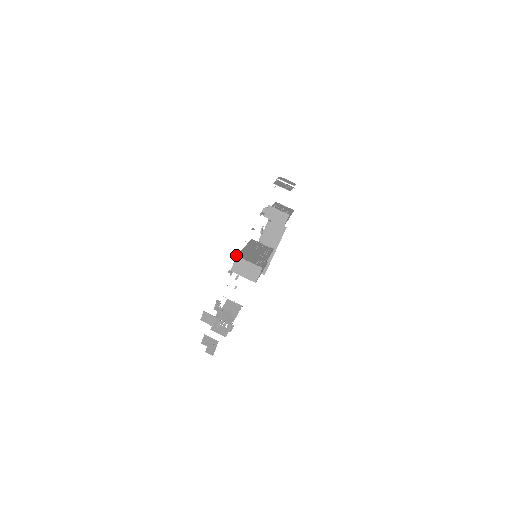
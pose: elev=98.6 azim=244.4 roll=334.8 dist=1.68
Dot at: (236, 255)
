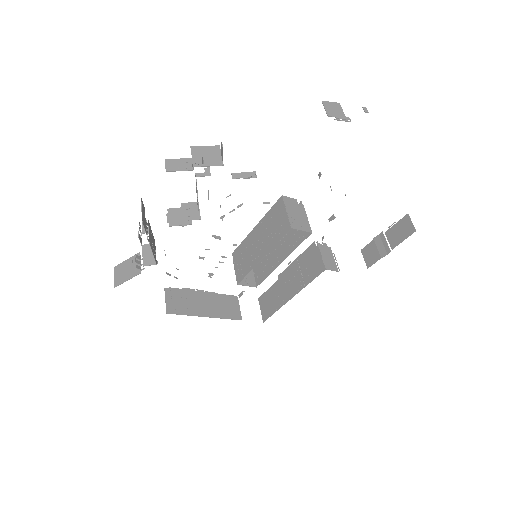
Dot at: occluded
